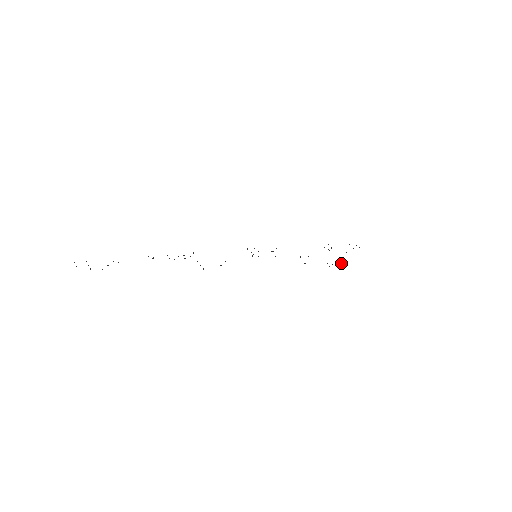
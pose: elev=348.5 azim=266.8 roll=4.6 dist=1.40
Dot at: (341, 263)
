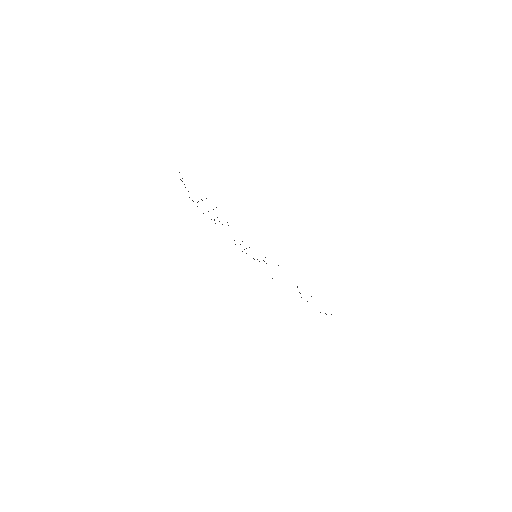
Dot at: occluded
